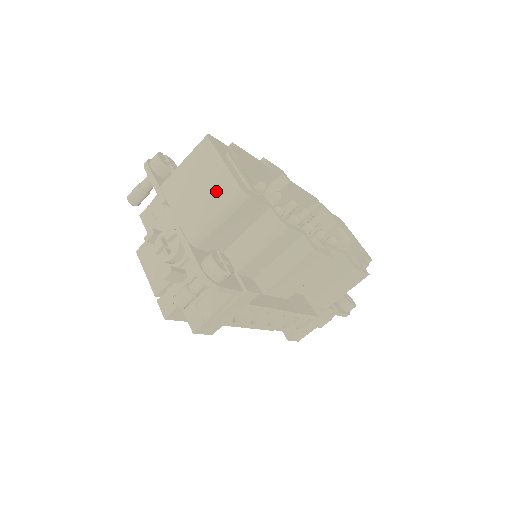
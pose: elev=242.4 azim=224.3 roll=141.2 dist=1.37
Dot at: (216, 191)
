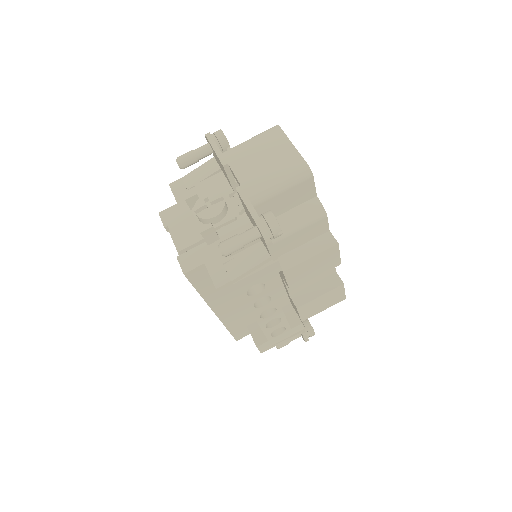
Dot at: (284, 165)
